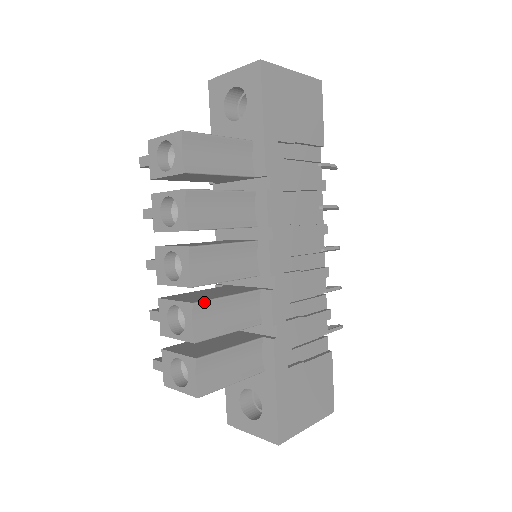
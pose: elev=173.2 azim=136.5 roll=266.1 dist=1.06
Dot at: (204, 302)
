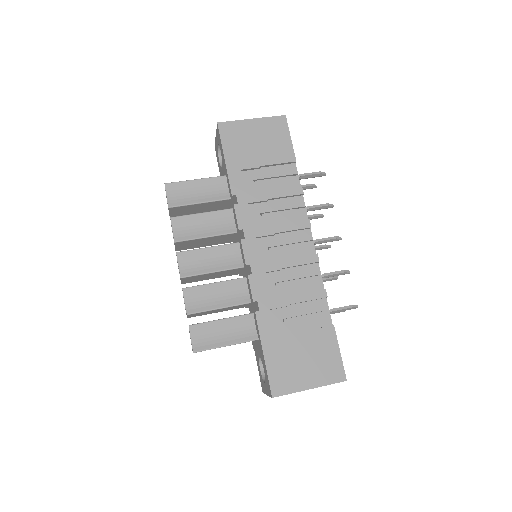
Dot at: (192, 287)
